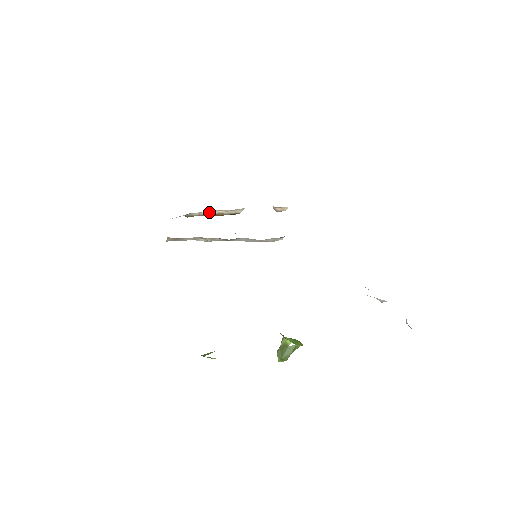
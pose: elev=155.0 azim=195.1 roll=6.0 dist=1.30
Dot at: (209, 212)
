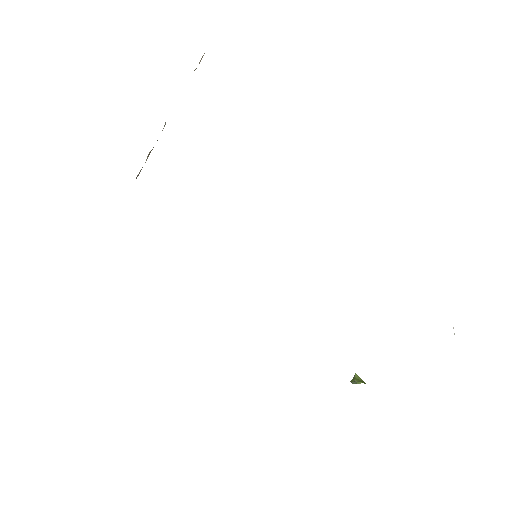
Dot at: occluded
